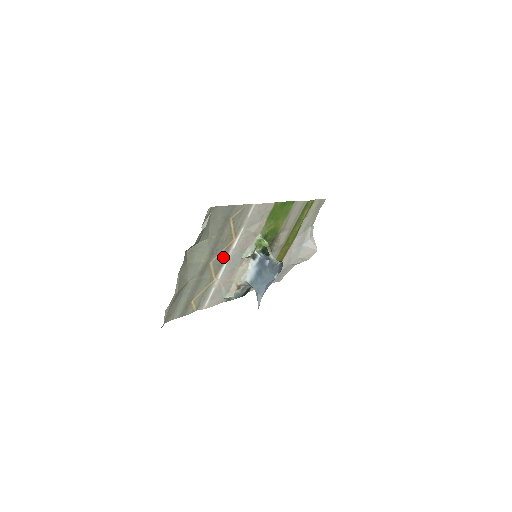
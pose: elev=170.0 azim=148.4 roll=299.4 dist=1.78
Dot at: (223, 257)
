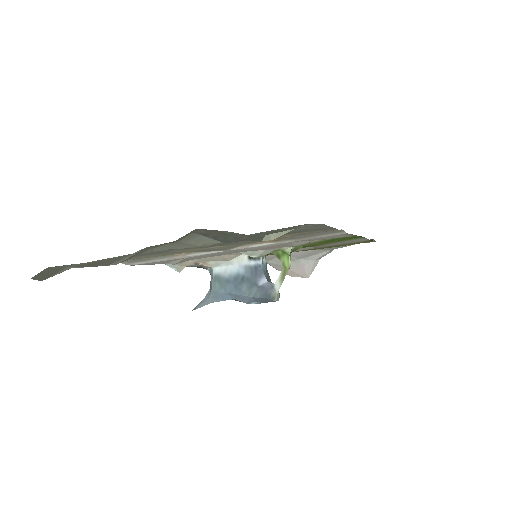
Dot at: (226, 247)
